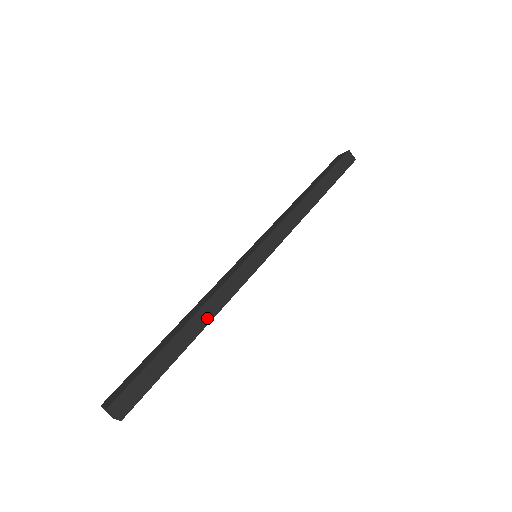
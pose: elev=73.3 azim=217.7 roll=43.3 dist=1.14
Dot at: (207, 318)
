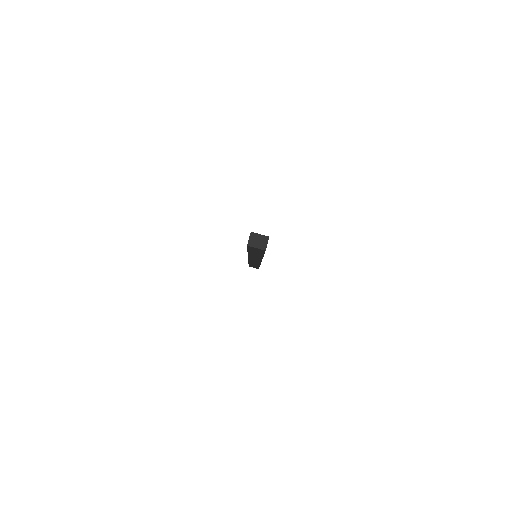
Dot at: occluded
